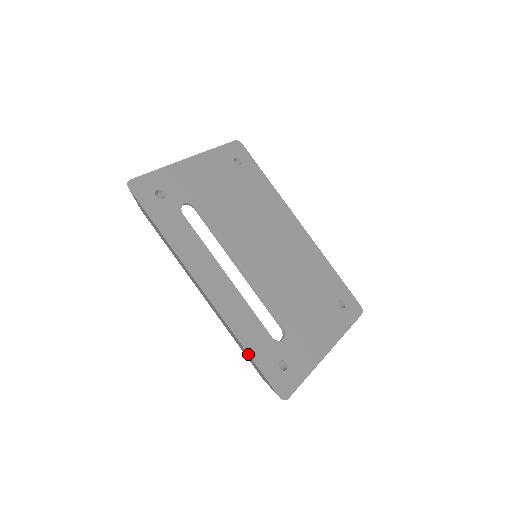
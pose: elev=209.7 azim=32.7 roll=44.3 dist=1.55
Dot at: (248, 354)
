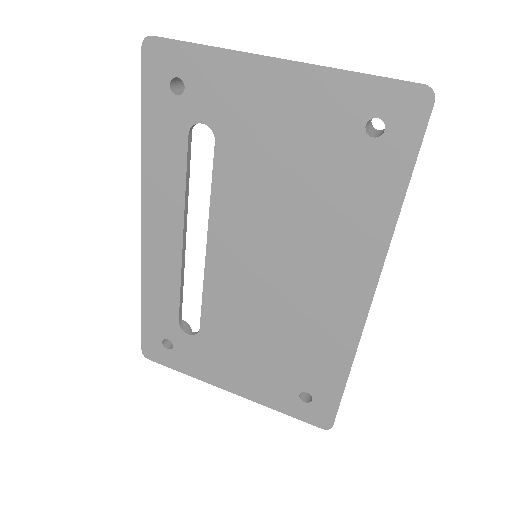
Dot at: (141, 304)
